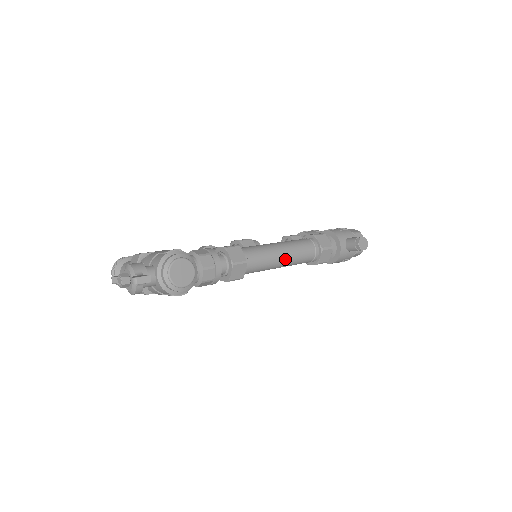
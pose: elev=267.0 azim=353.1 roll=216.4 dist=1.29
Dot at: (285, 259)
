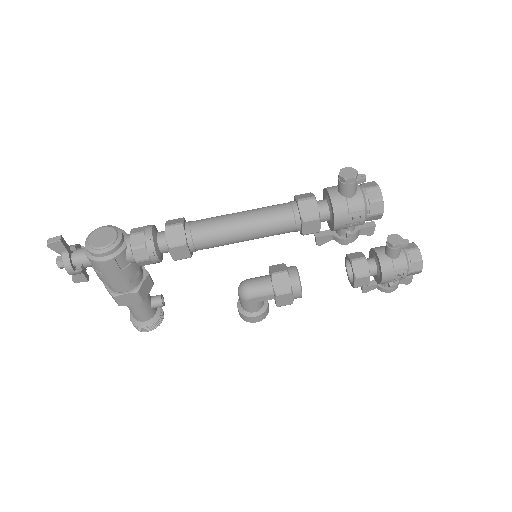
Dot at: (244, 220)
